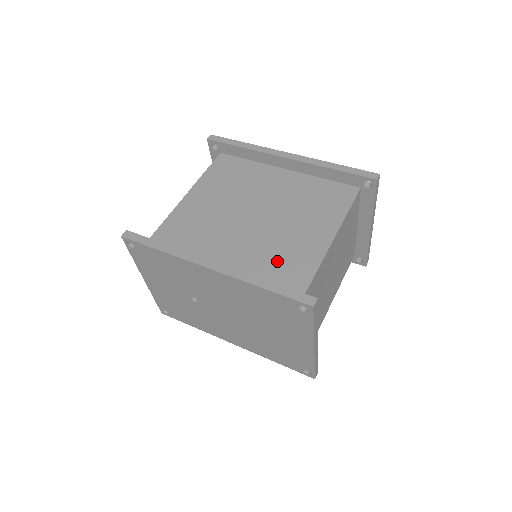
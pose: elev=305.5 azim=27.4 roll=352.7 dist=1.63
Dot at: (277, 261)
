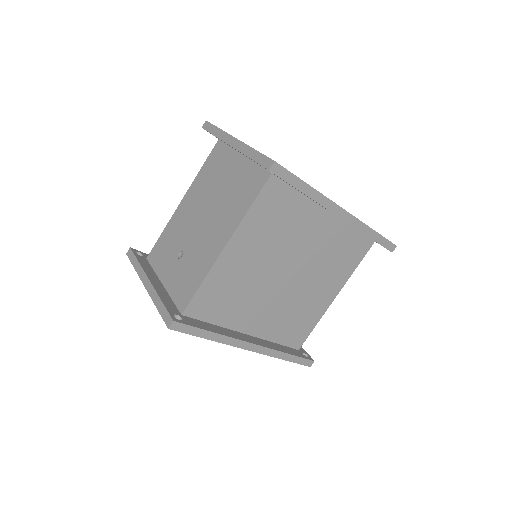
Dot at: (293, 320)
